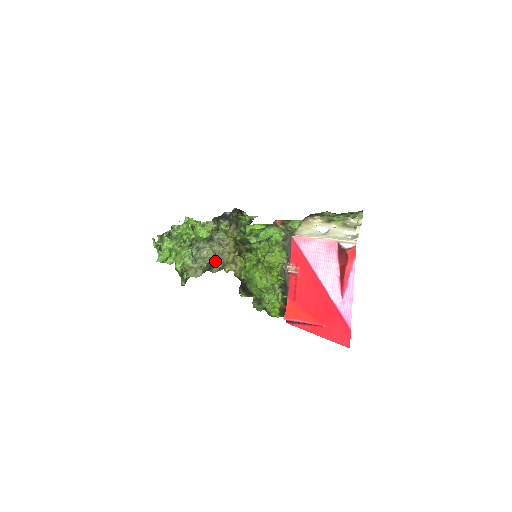
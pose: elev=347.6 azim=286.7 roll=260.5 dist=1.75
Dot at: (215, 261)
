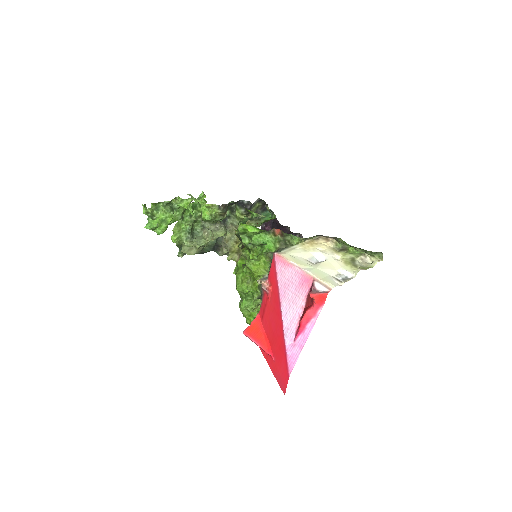
Dot at: occluded
